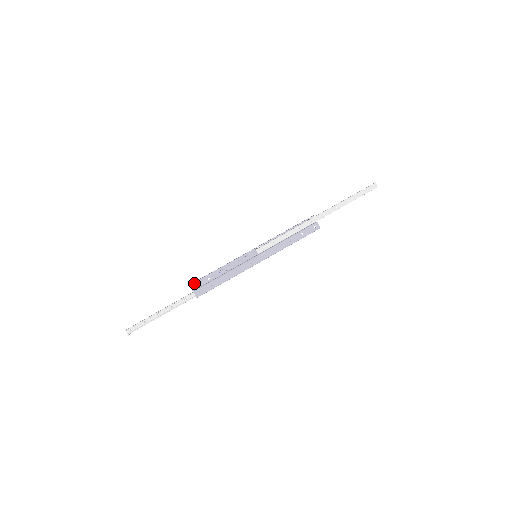
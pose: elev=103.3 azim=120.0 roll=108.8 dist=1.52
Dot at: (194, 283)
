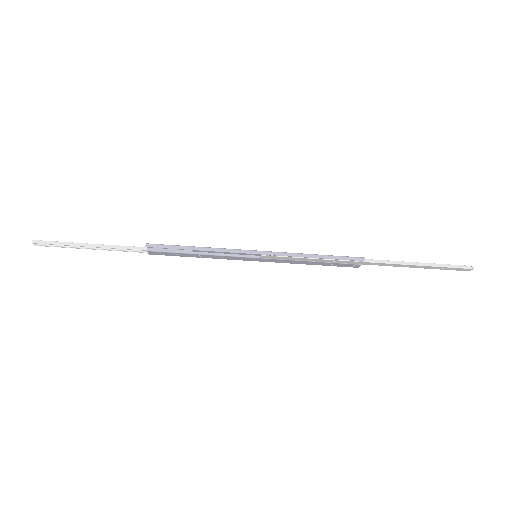
Dot at: (154, 244)
